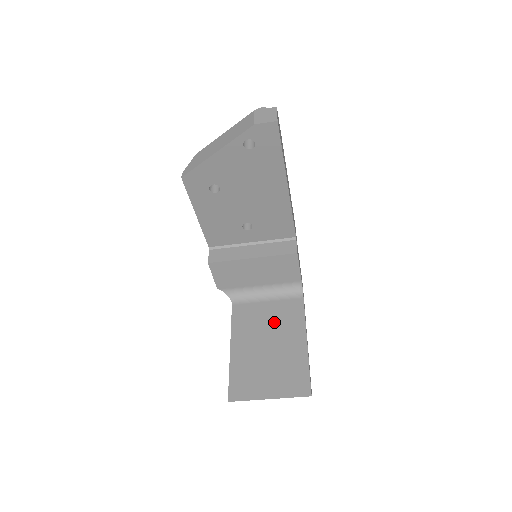
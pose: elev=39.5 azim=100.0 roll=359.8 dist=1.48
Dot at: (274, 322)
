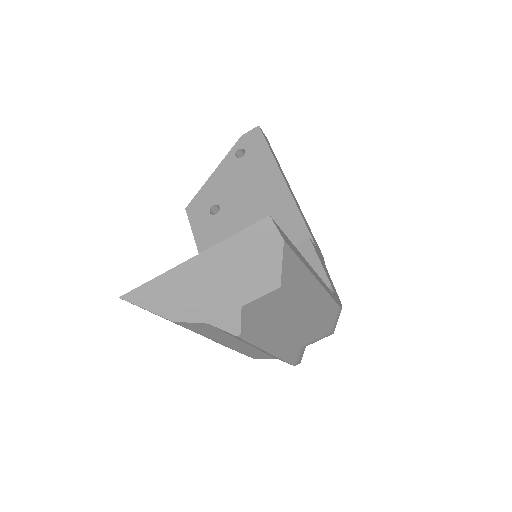
Dot at: occluded
